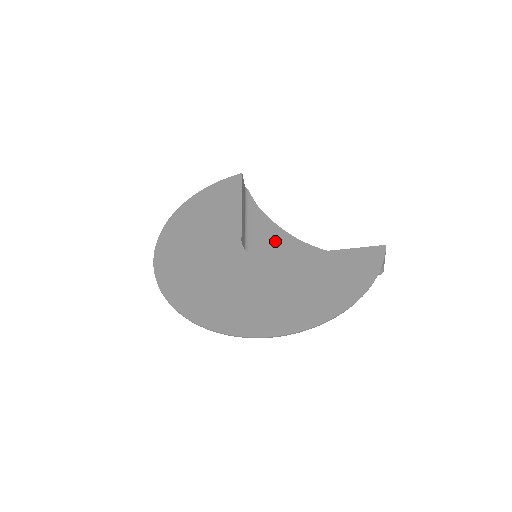
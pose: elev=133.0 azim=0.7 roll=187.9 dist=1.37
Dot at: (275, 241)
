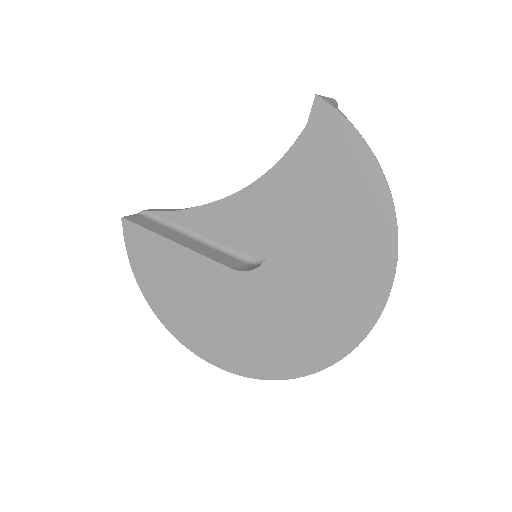
Dot at: (237, 217)
